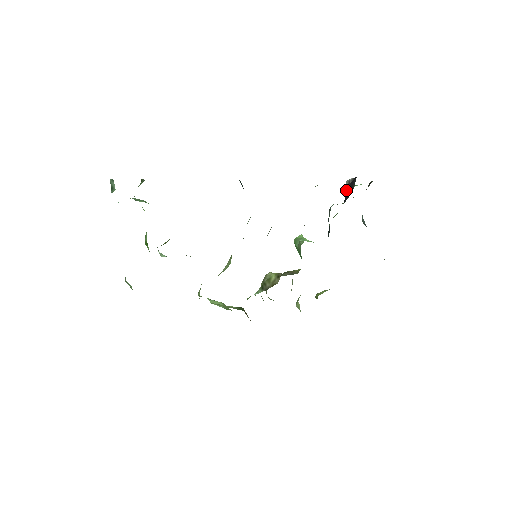
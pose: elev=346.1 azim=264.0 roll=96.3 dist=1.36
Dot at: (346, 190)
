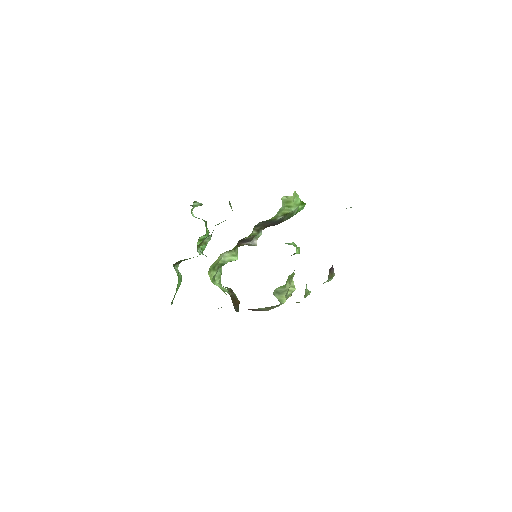
Dot at: occluded
